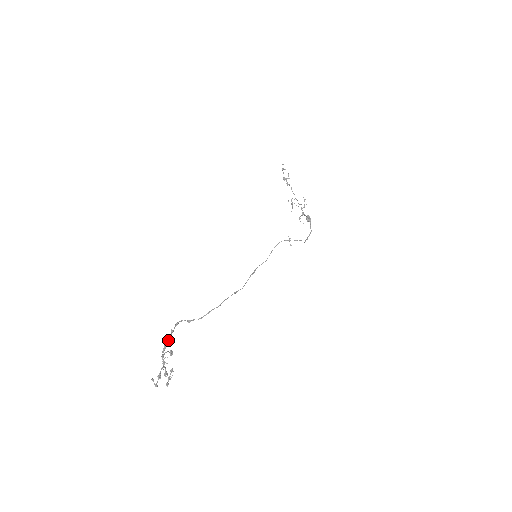
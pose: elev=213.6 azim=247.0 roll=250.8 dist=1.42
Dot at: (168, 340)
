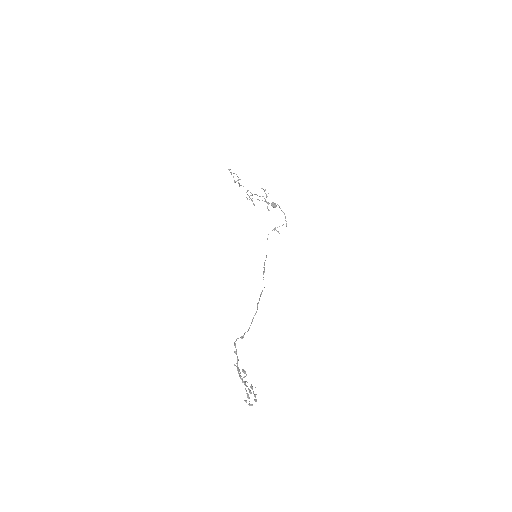
Dot at: (237, 361)
